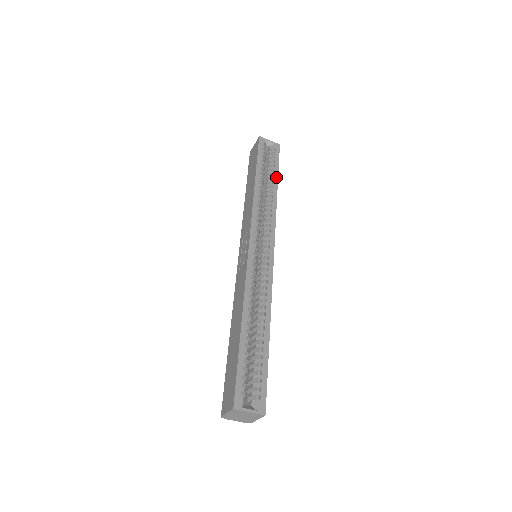
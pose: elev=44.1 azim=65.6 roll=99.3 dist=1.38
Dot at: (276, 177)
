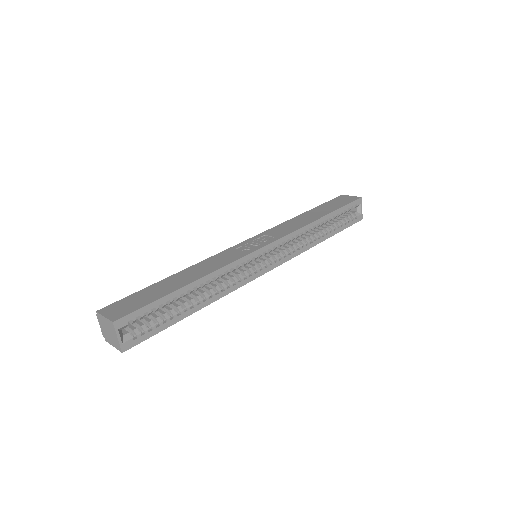
Dot at: (334, 233)
